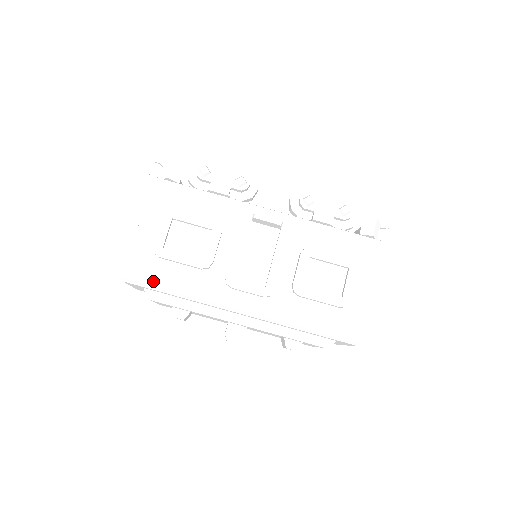
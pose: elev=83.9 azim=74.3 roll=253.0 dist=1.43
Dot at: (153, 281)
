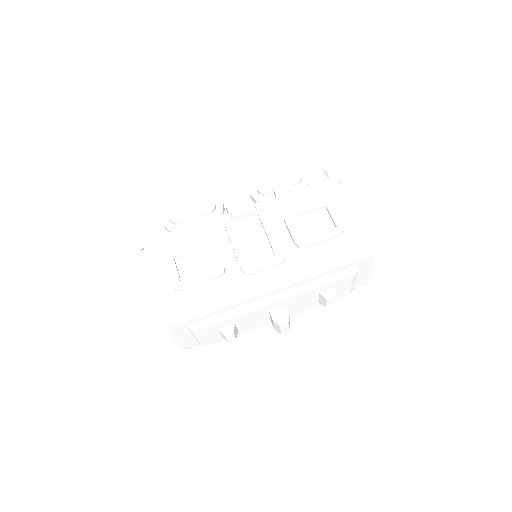
Dot at: (189, 310)
